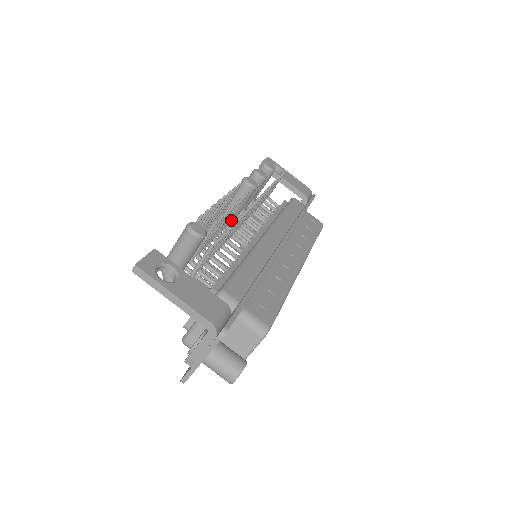
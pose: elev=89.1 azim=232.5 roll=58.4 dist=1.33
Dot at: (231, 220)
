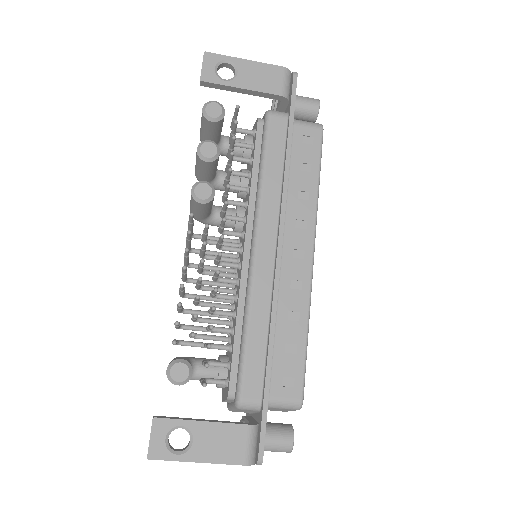
Dot at: (206, 219)
